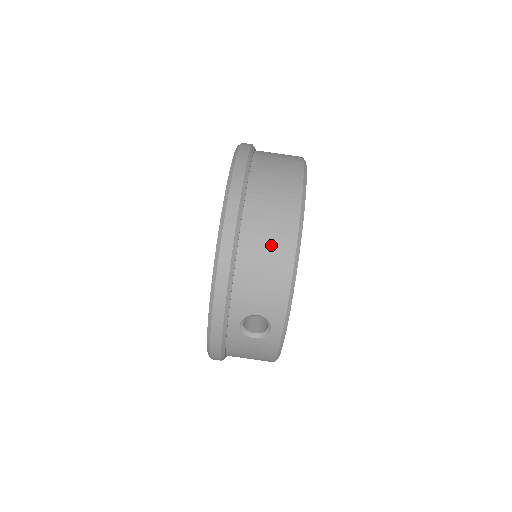
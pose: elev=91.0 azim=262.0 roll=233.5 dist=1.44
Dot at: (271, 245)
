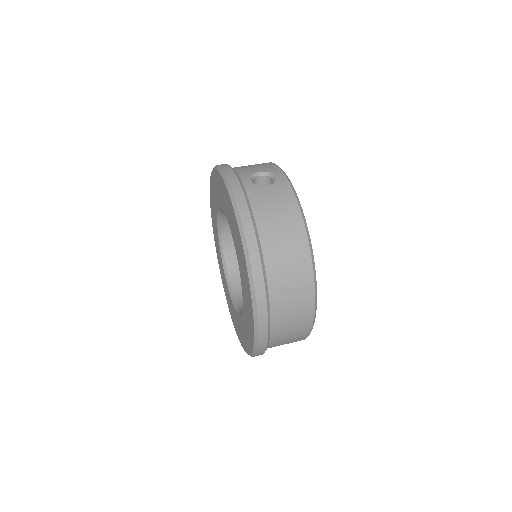
Dot at: occluded
